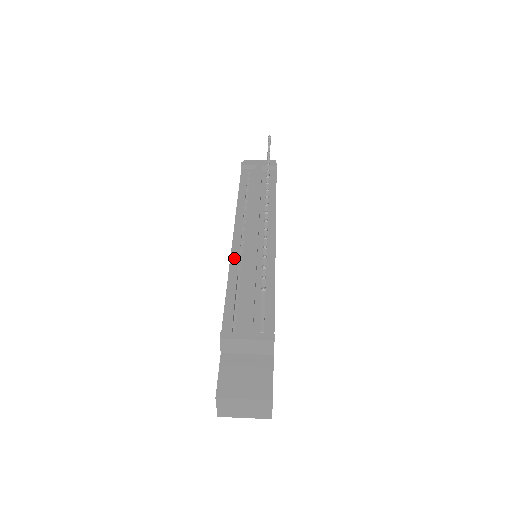
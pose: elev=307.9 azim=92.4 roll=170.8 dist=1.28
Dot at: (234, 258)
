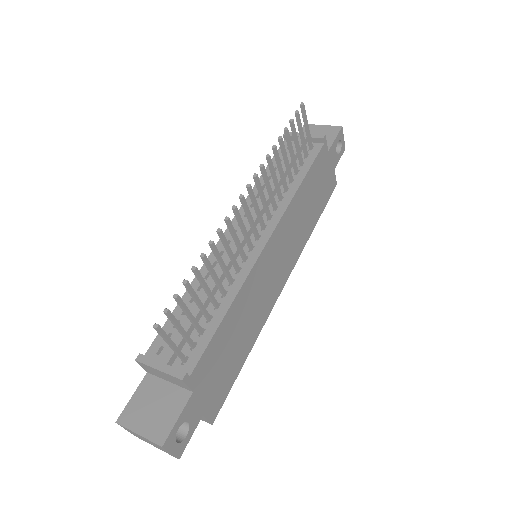
Dot at: occluded
